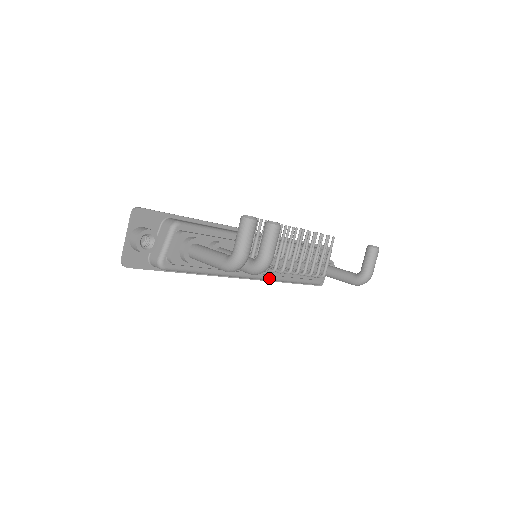
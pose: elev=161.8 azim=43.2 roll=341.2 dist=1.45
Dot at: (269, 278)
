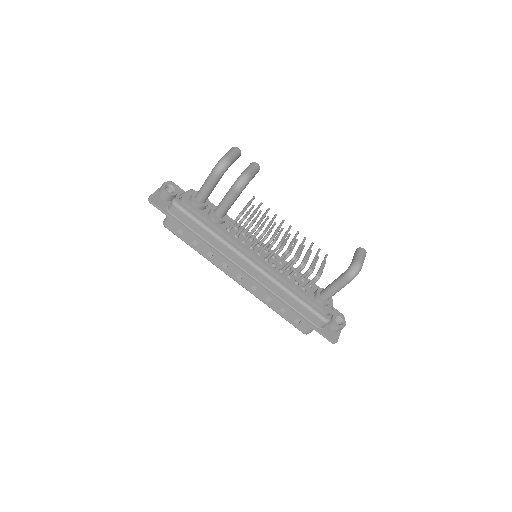
Dot at: (266, 273)
